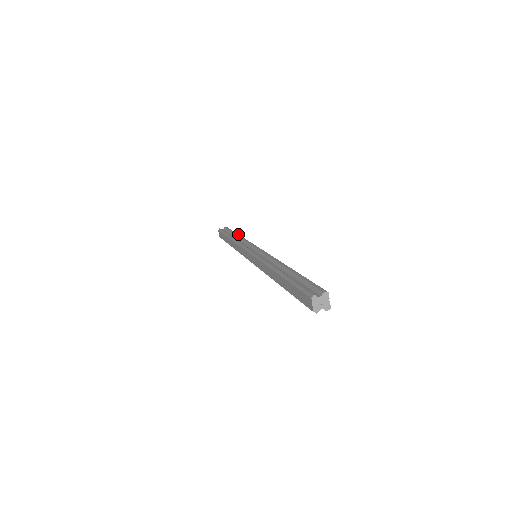
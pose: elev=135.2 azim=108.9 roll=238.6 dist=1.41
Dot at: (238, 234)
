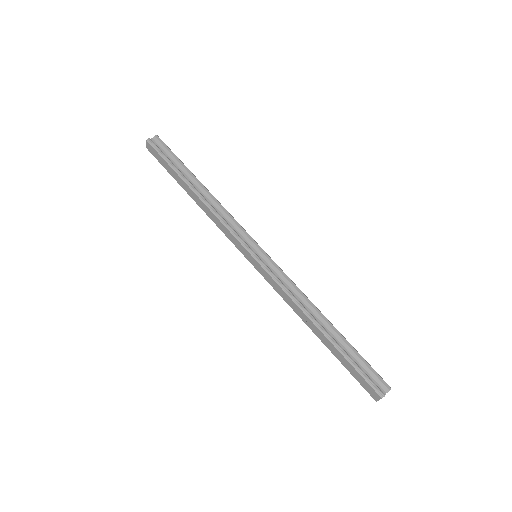
Dot at: occluded
